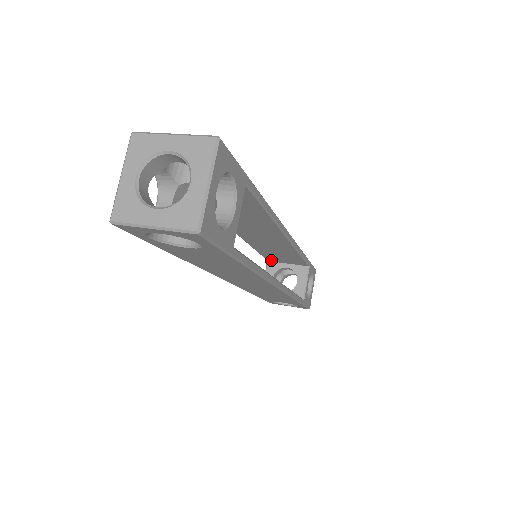
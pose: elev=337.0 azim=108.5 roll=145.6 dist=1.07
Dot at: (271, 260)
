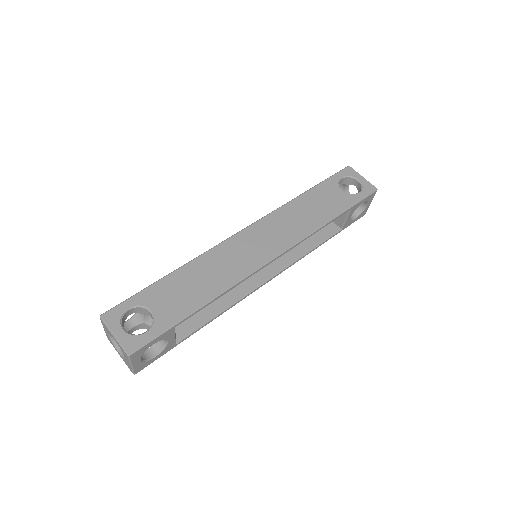
Dot at: occluded
